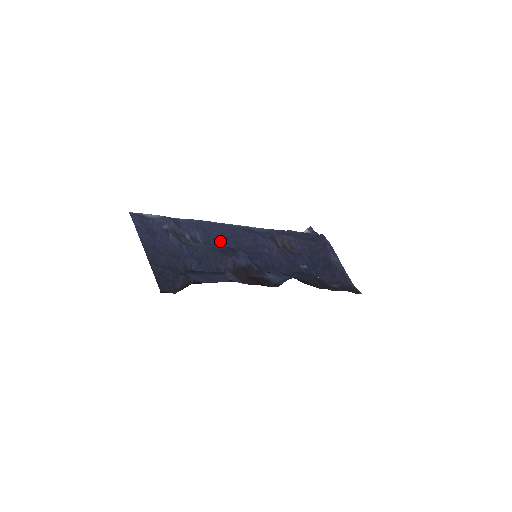
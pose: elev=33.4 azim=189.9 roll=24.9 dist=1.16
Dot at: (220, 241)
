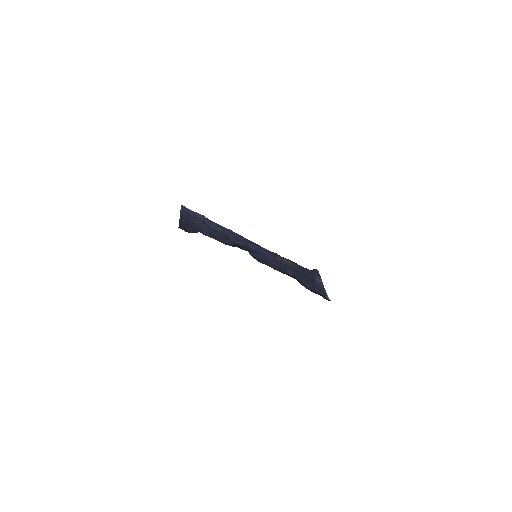
Dot at: (233, 238)
